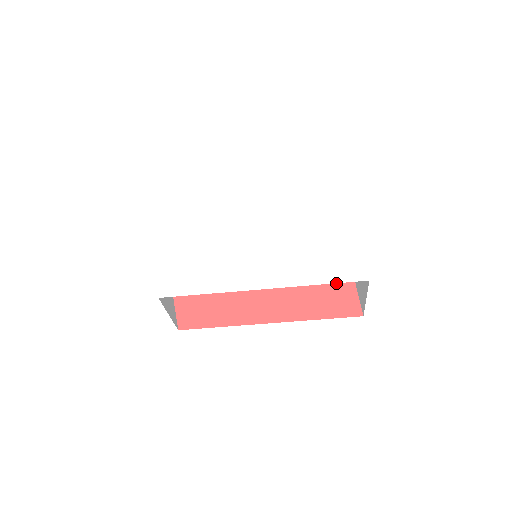
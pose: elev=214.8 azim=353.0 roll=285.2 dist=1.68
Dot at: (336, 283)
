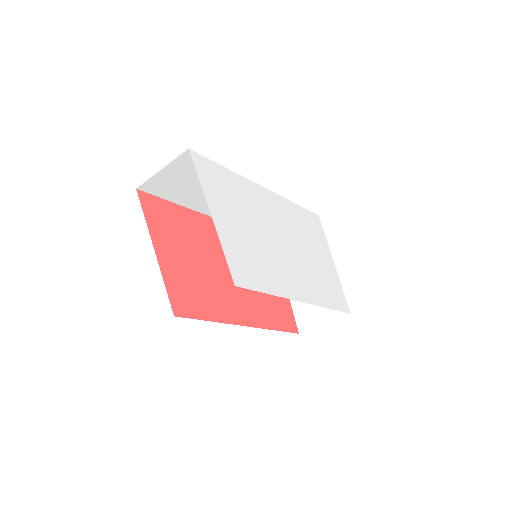
Dot at: (280, 298)
